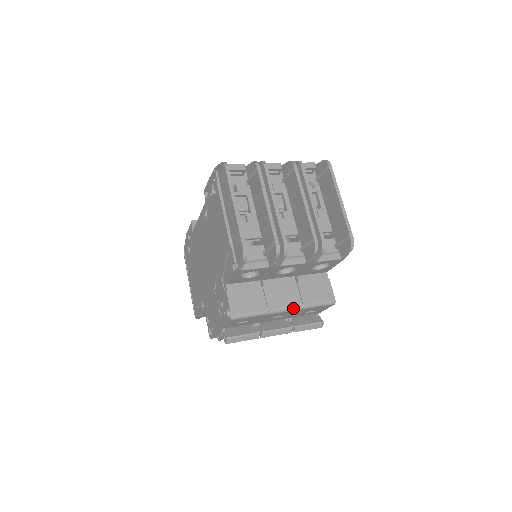
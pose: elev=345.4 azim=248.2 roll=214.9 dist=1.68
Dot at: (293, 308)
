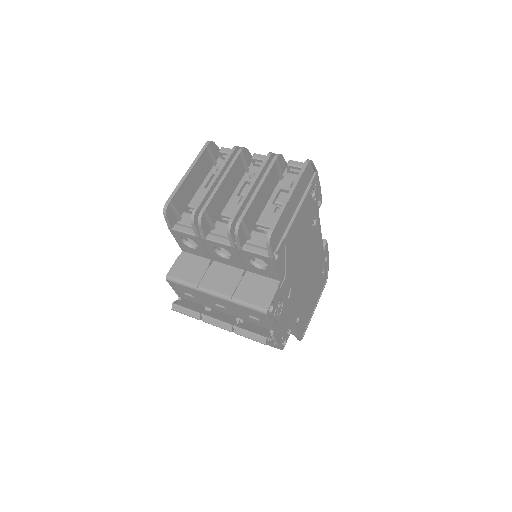
Dot at: (221, 296)
